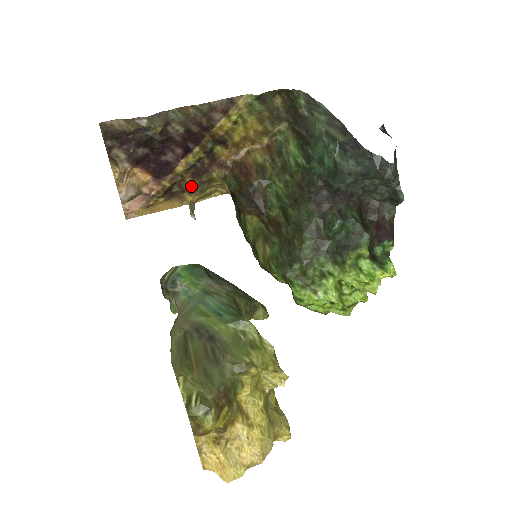
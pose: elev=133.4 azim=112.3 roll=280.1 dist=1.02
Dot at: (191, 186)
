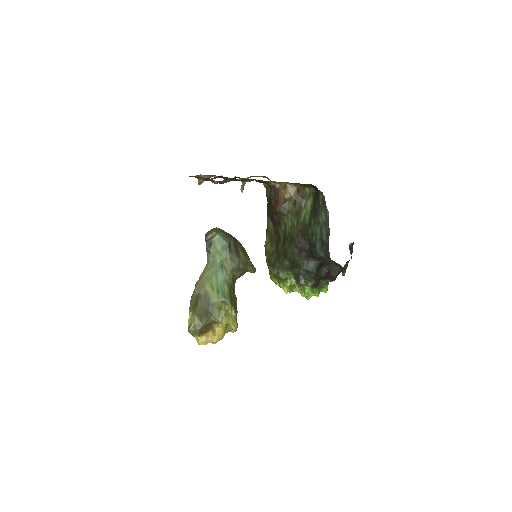
Dot at: occluded
